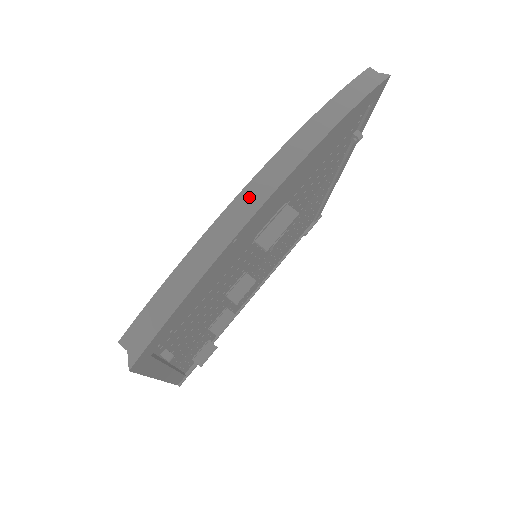
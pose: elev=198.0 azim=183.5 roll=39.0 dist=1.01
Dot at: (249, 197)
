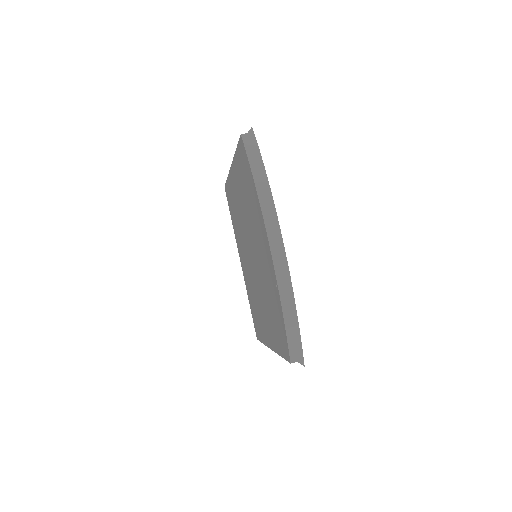
Dot at: (279, 262)
